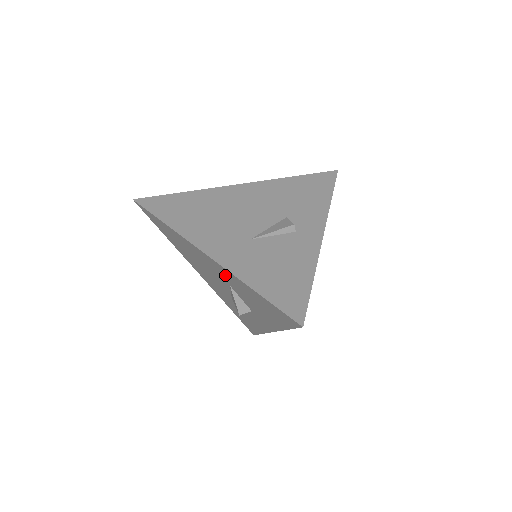
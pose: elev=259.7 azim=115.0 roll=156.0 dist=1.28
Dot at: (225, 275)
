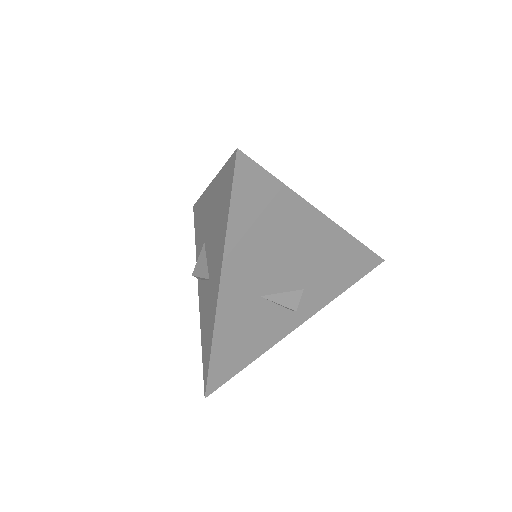
Dot at: (213, 296)
